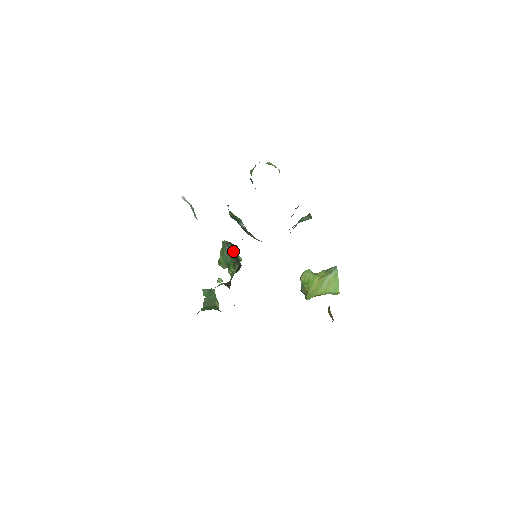
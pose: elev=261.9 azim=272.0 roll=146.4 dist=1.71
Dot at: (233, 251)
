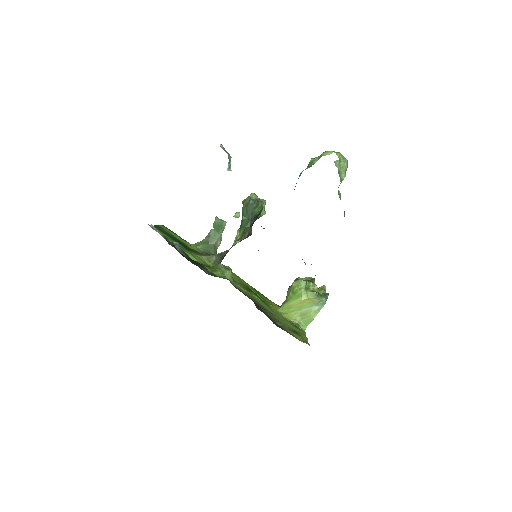
Dot at: (253, 214)
